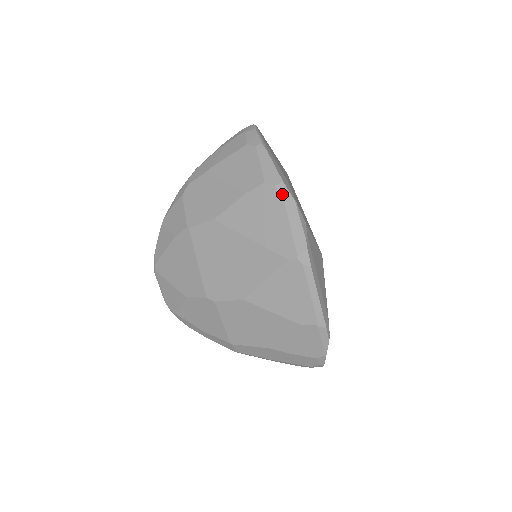
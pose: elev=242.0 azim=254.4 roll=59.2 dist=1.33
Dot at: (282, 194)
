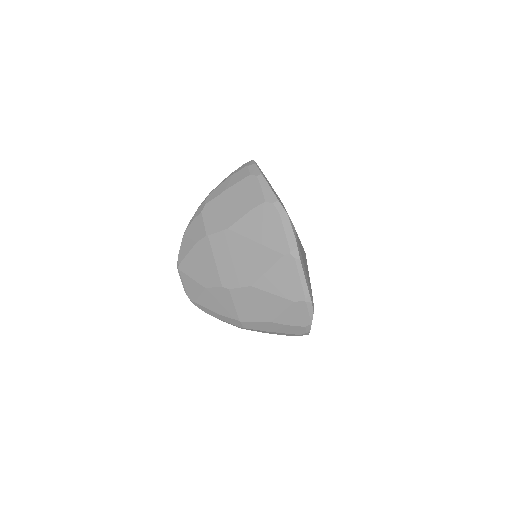
Dot at: (278, 209)
